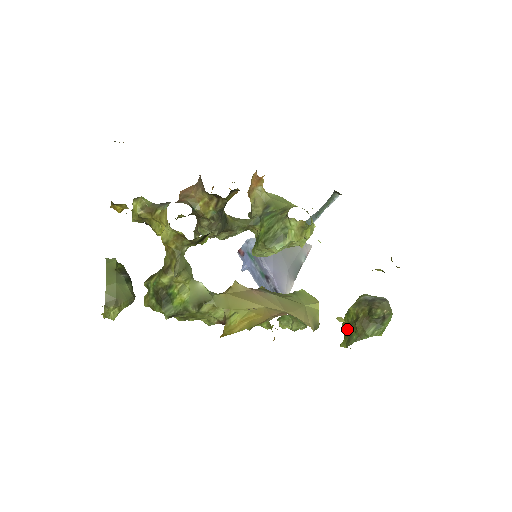
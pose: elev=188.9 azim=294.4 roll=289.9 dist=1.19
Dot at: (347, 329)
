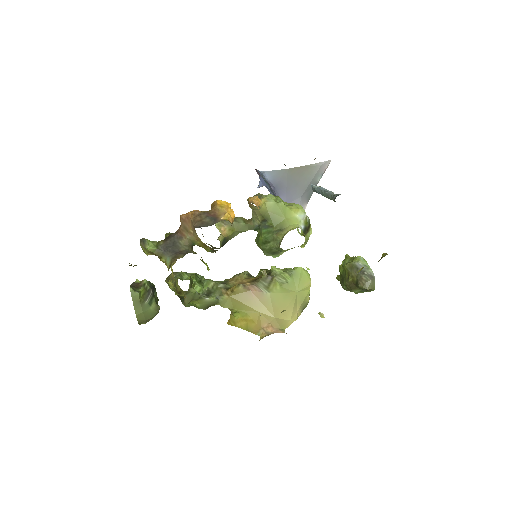
Dot at: (341, 275)
